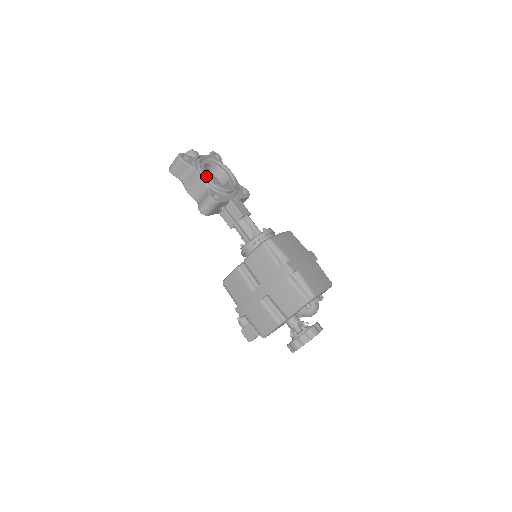
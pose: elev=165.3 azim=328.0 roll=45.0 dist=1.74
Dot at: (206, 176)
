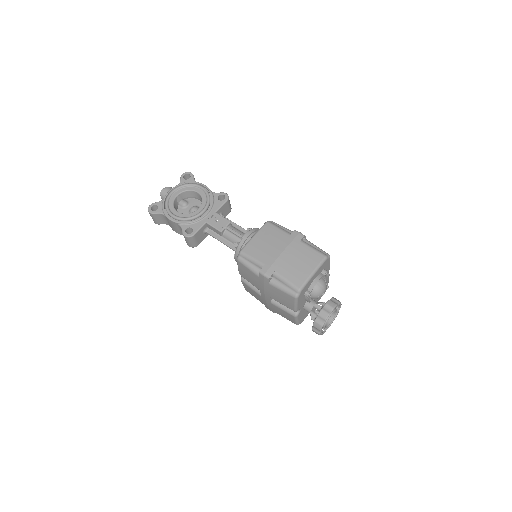
Dot at: (175, 216)
